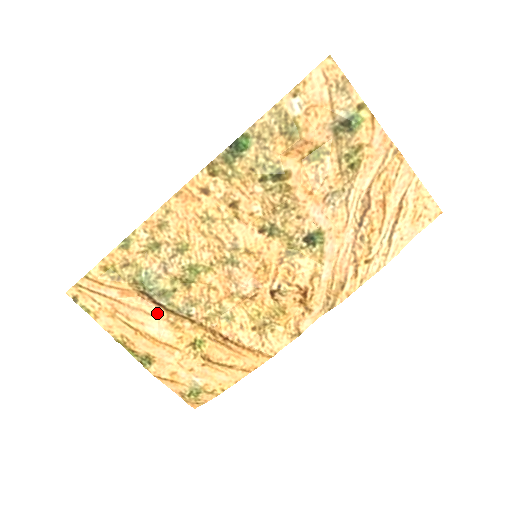
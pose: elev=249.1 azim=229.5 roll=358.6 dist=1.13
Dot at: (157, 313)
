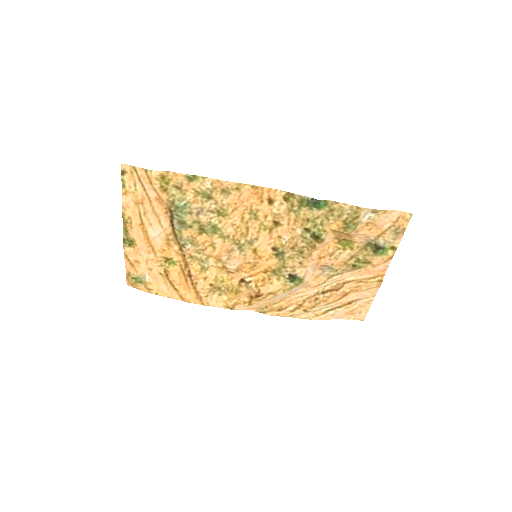
Dot at: (166, 227)
